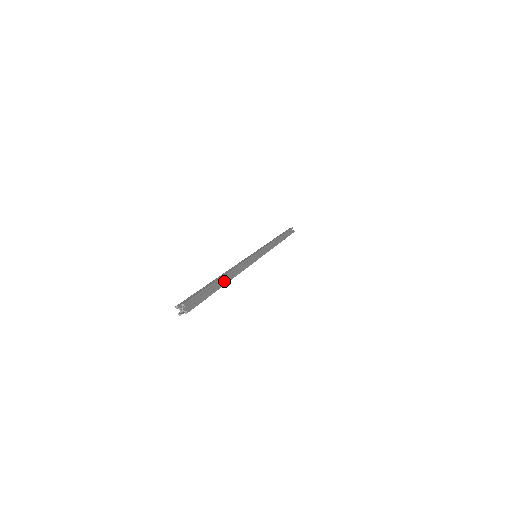
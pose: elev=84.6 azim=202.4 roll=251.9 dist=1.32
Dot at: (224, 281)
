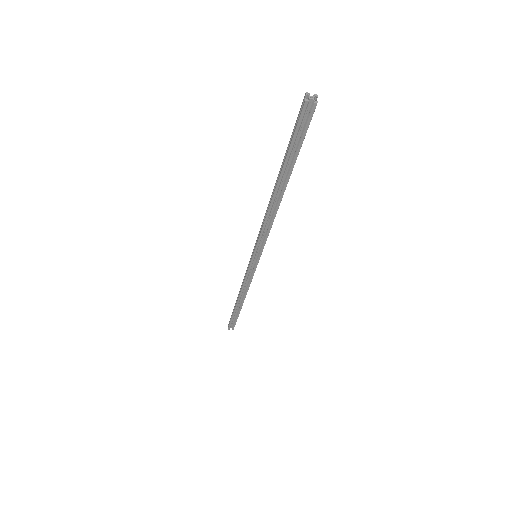
Dot at: (286, 184)
